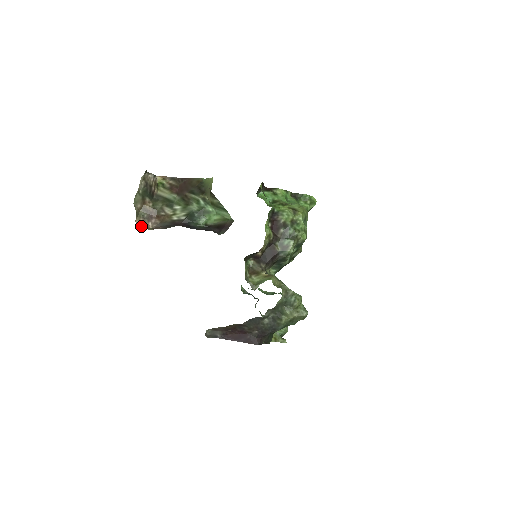
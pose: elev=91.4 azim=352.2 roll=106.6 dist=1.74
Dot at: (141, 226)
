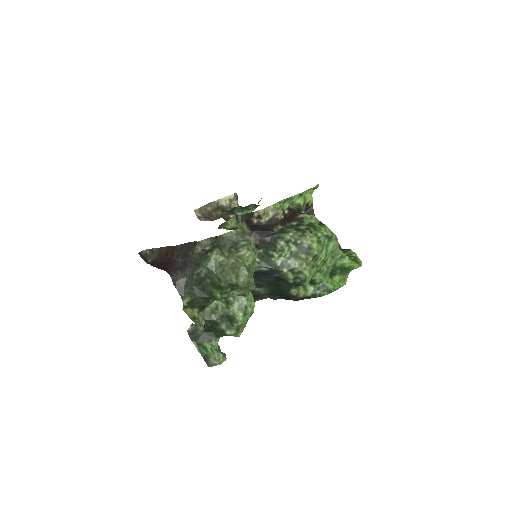
Dot at: (195, 212)
